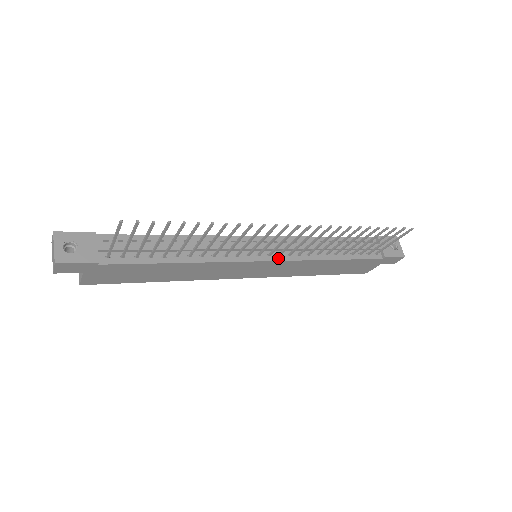
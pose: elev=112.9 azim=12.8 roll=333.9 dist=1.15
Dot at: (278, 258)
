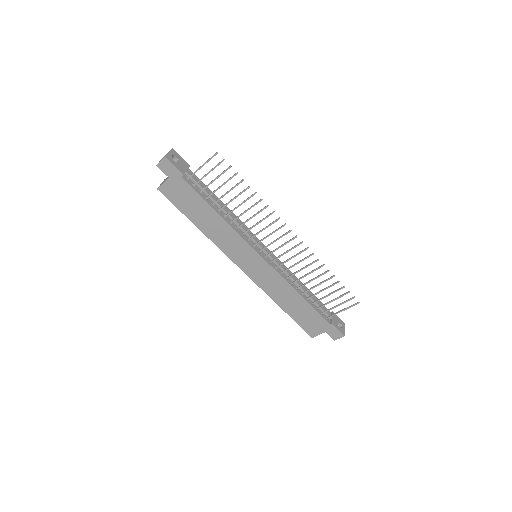
Dot at: (269, 262)
